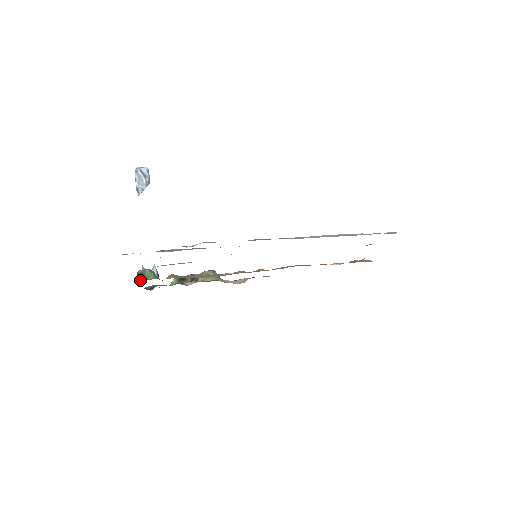
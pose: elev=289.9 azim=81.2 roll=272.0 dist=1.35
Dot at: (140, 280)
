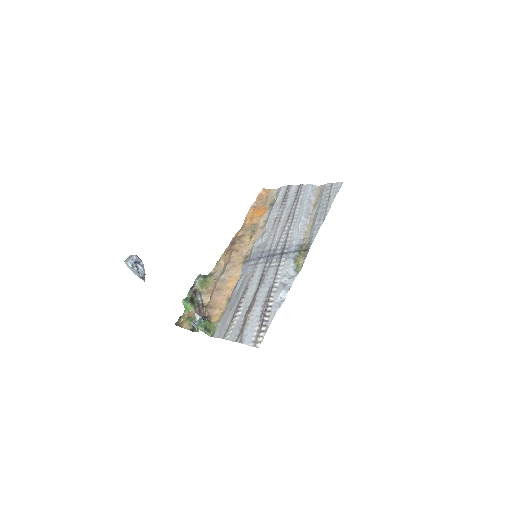
Dot at: (211, 333)
